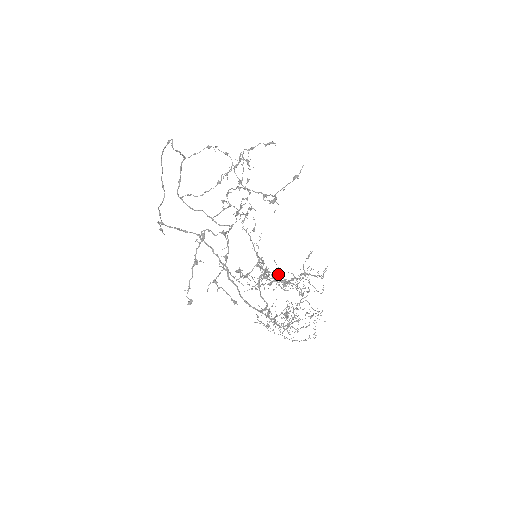
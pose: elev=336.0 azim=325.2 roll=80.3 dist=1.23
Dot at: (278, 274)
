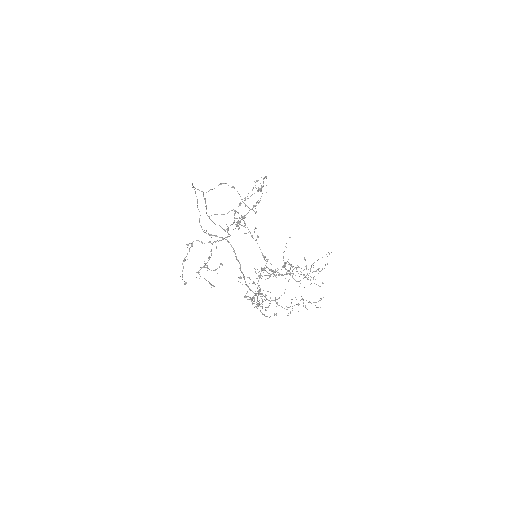
Dot at: occluded
